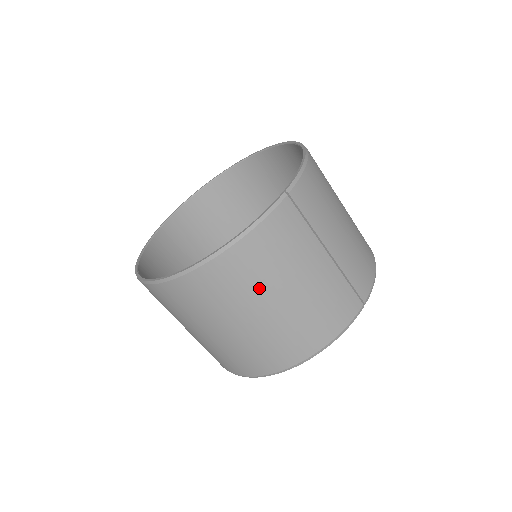
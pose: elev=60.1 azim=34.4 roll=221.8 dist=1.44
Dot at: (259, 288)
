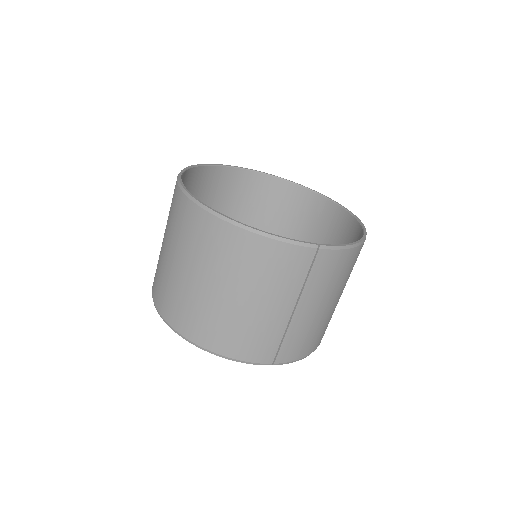
Dot at: (232, 274)
